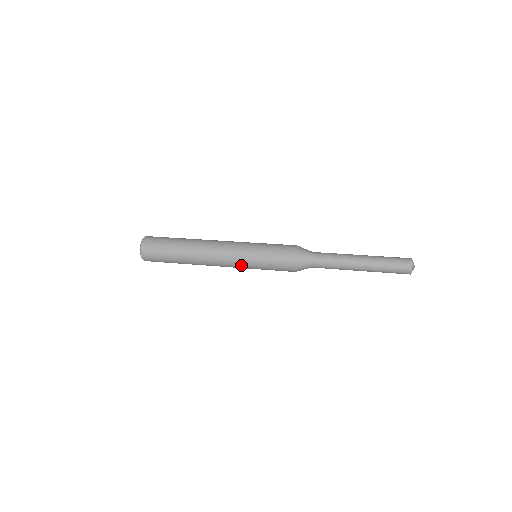
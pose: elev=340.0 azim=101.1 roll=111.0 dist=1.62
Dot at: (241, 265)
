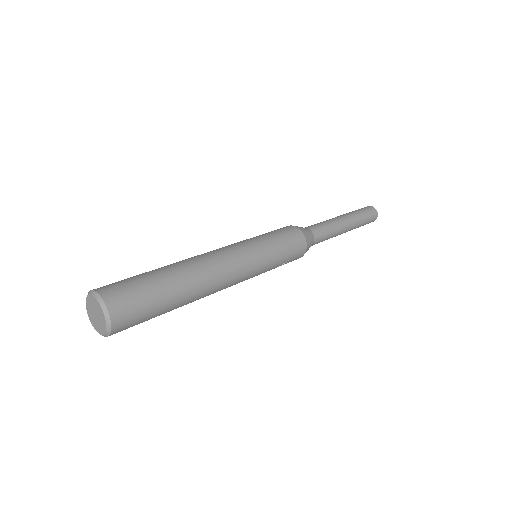
Dot at: (252, 277)
